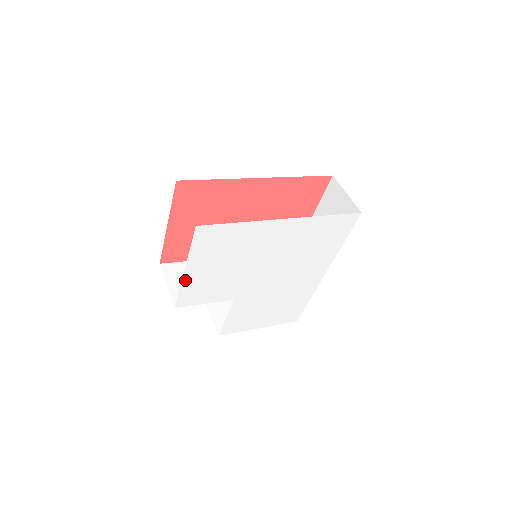
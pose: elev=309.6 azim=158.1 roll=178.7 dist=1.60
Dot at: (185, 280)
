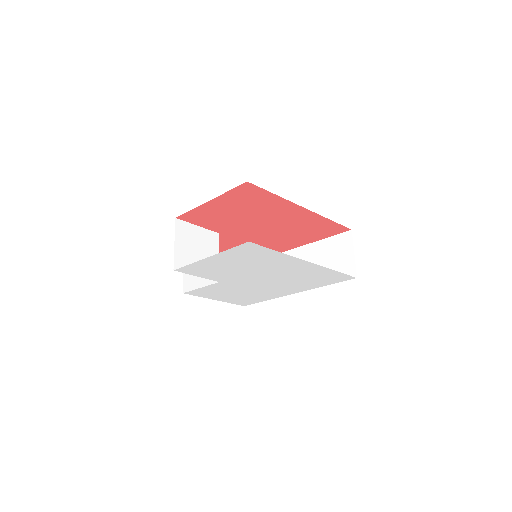
Dot at: (202, 261)
